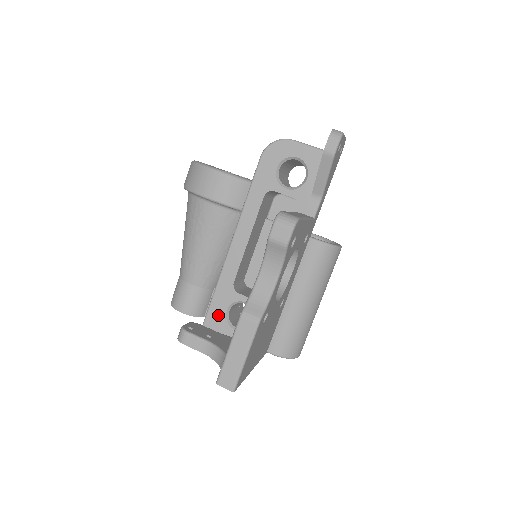
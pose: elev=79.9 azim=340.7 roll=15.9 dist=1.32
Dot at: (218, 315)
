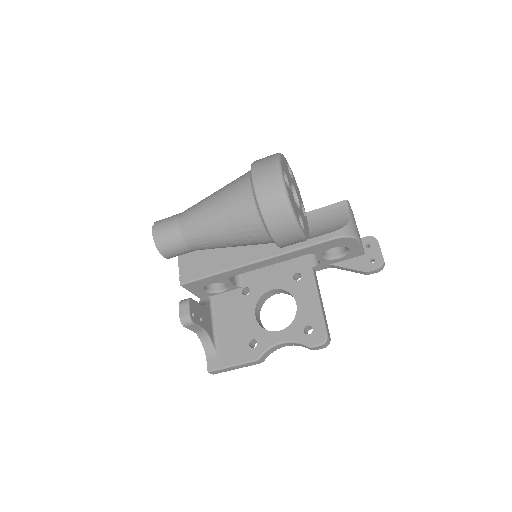
Dot at: (202, 284)
